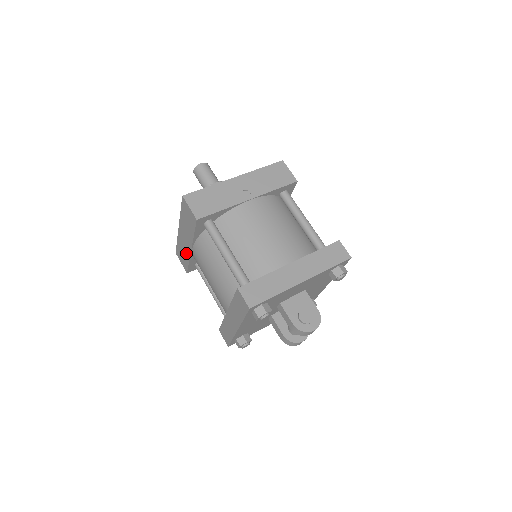
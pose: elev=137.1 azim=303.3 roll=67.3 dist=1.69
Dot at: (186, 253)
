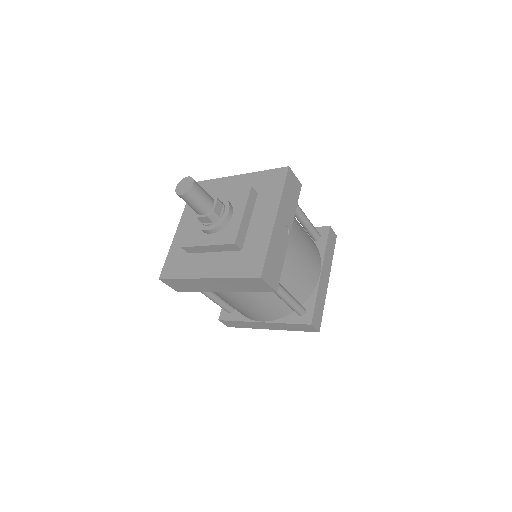
Dot at: (201, 289)
